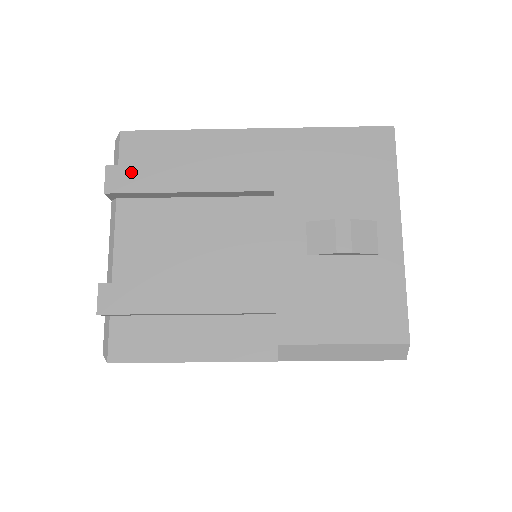
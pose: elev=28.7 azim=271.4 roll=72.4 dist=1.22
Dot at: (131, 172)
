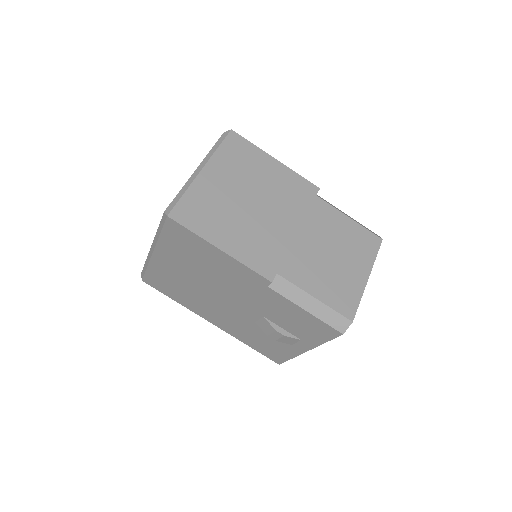
Dot at: occluded
